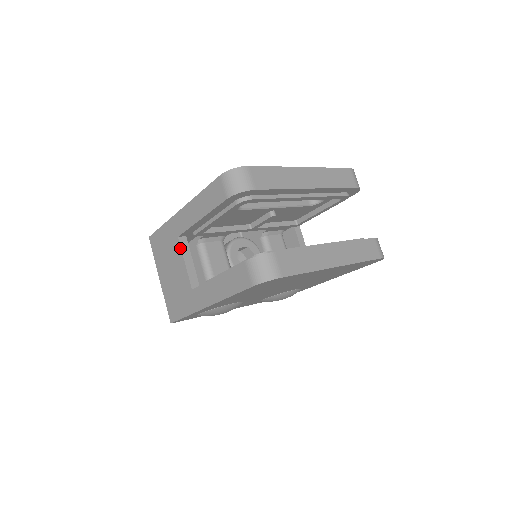
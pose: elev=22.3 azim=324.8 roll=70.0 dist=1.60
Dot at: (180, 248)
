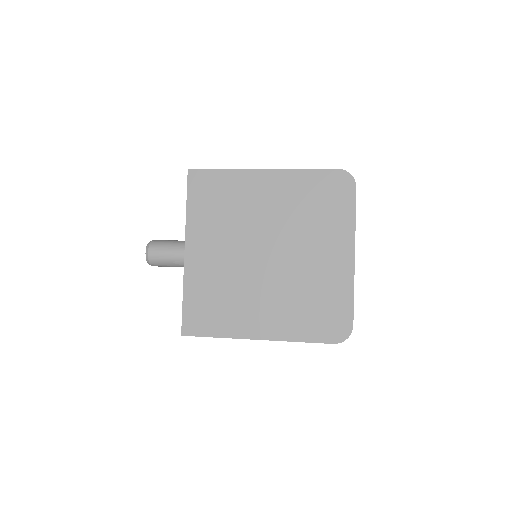
Dot at: occluded
